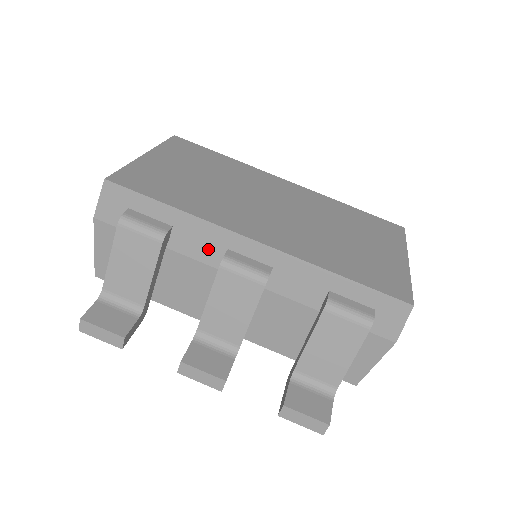
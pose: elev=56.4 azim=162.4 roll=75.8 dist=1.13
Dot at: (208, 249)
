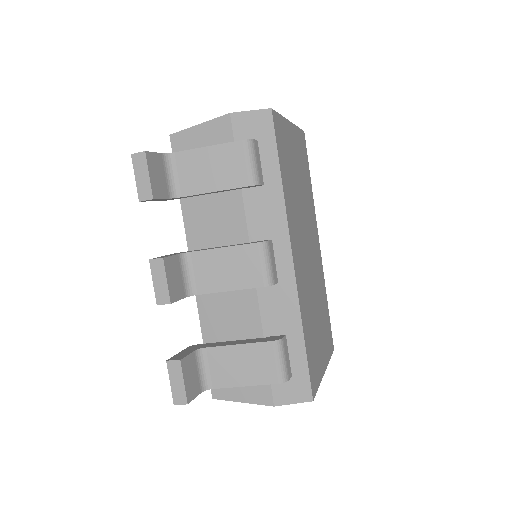
Dot at: (262, 224)
